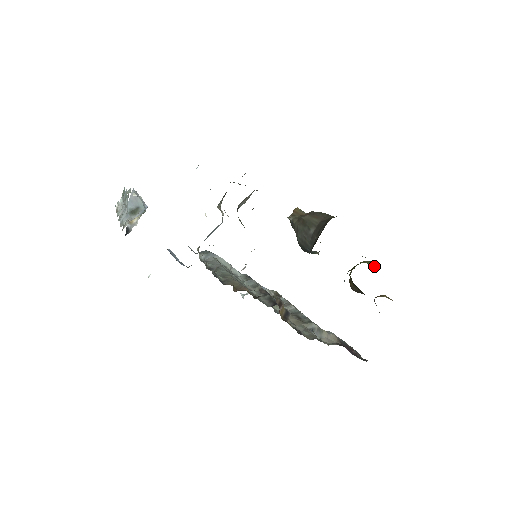
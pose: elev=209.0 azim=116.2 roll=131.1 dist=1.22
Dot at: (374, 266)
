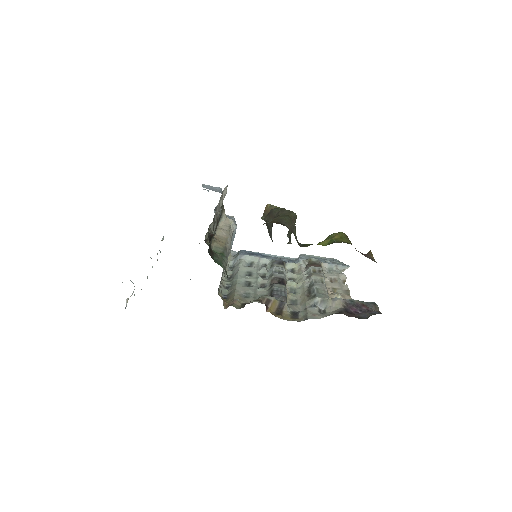
Dot at: (329, 243)
